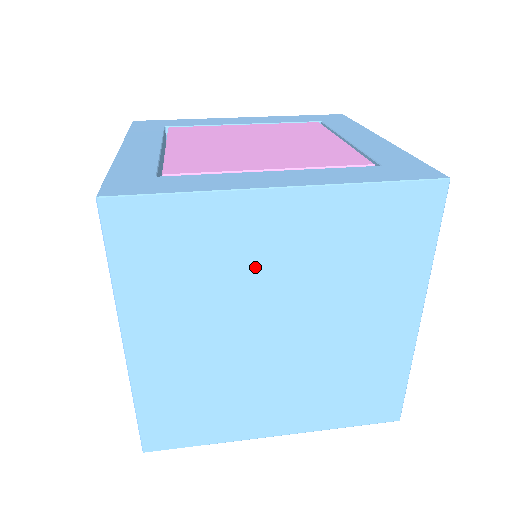
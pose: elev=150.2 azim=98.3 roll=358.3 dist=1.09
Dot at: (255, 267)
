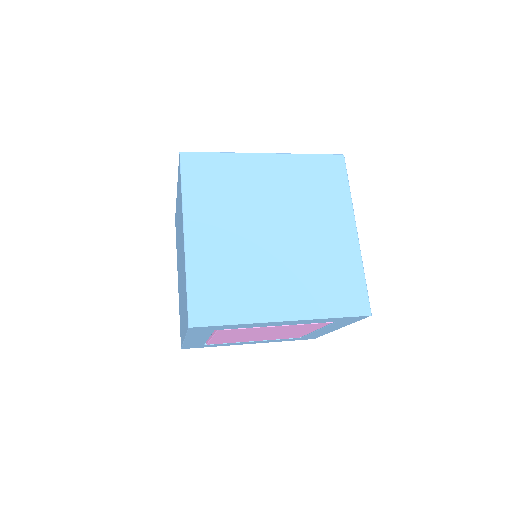
Dot at: (256, 191)
